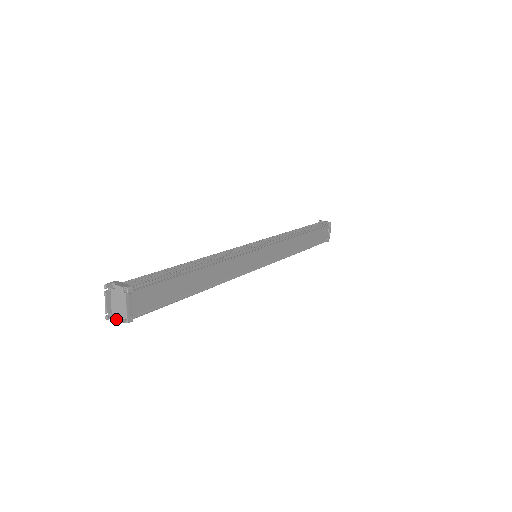
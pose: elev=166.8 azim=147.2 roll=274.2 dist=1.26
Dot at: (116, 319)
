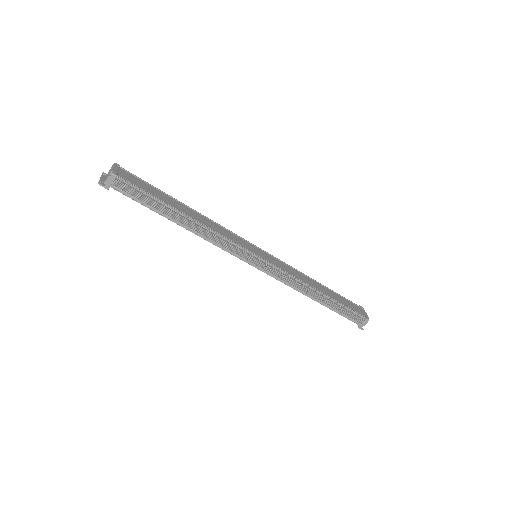
Dot at: (105, 181)
